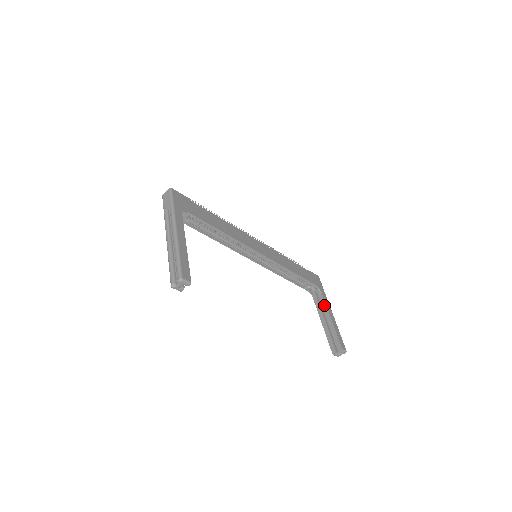
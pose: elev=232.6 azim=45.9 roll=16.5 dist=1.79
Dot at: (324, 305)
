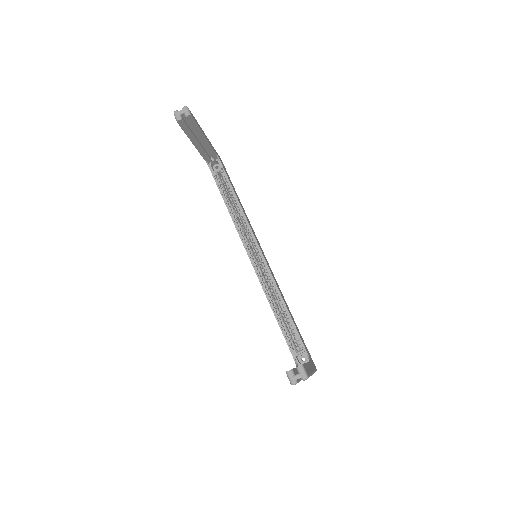
Dot at: occluded
